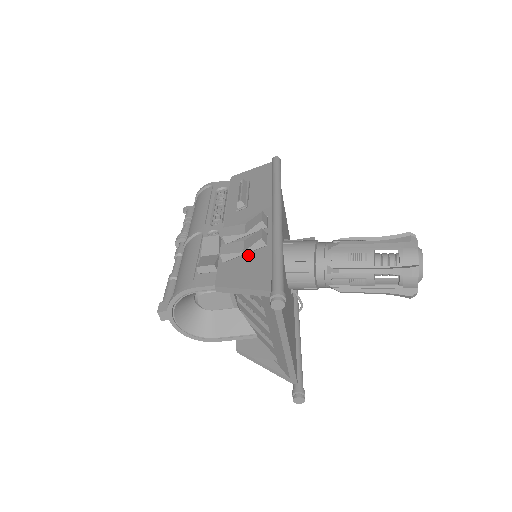
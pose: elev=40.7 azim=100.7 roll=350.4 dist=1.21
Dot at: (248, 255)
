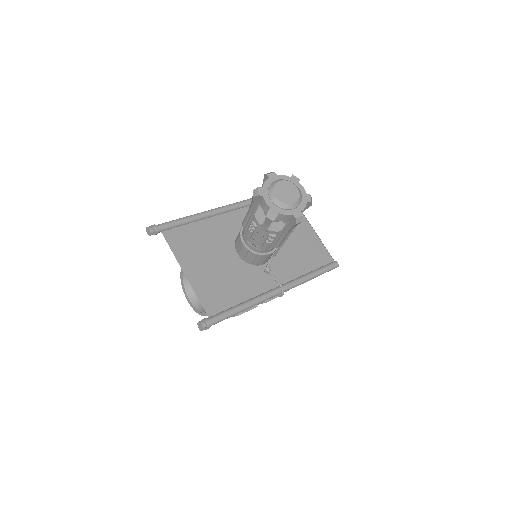
Dot at: occluded
